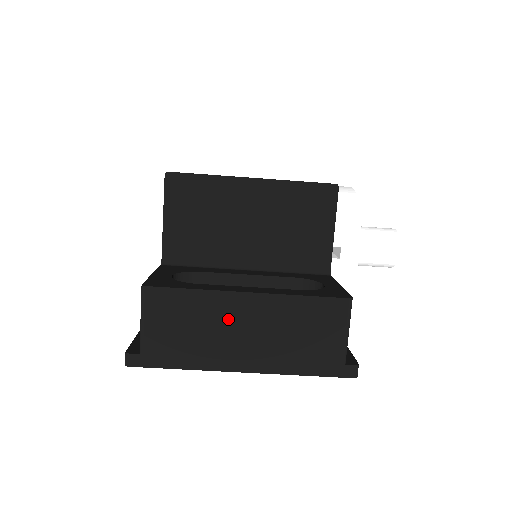
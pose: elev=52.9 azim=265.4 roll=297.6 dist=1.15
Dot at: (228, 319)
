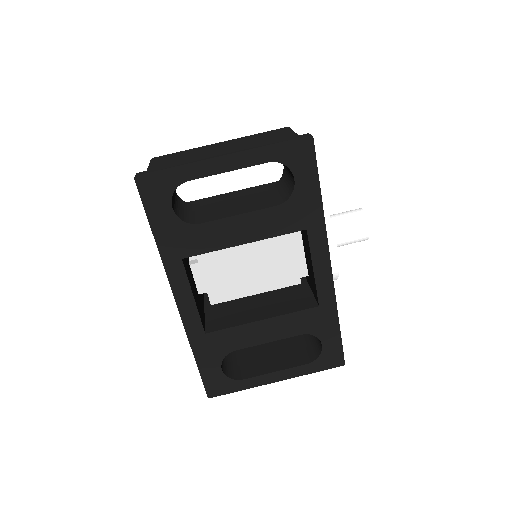
Dot at: (209, 149)
